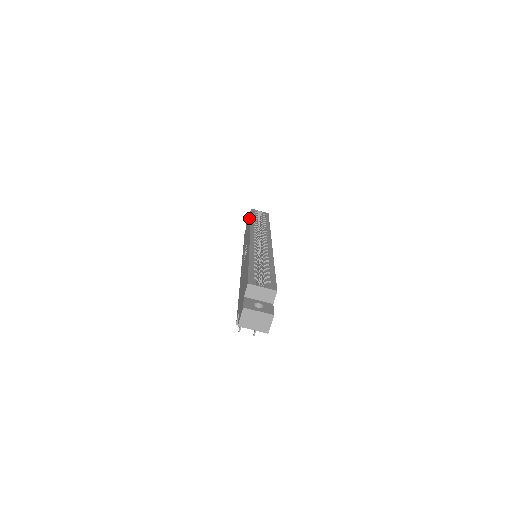
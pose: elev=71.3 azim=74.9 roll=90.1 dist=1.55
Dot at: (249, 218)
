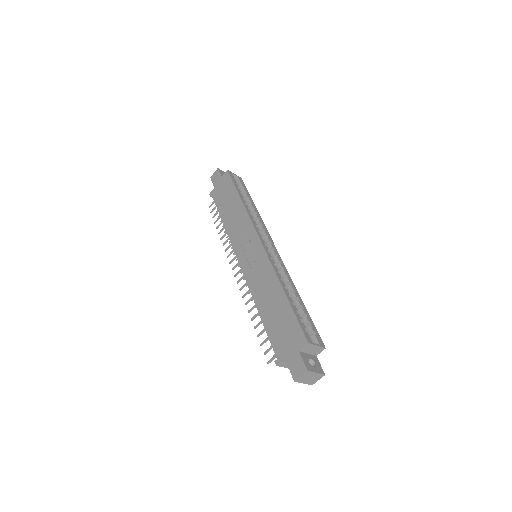
Dot at: (228, 185)
